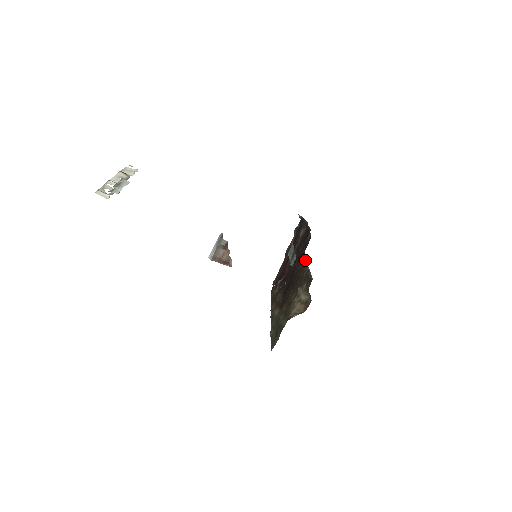
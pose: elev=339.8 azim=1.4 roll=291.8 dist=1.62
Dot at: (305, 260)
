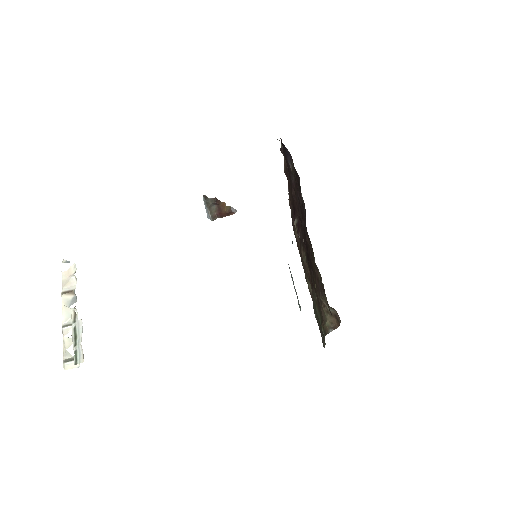
Dot at: (312, 248)
